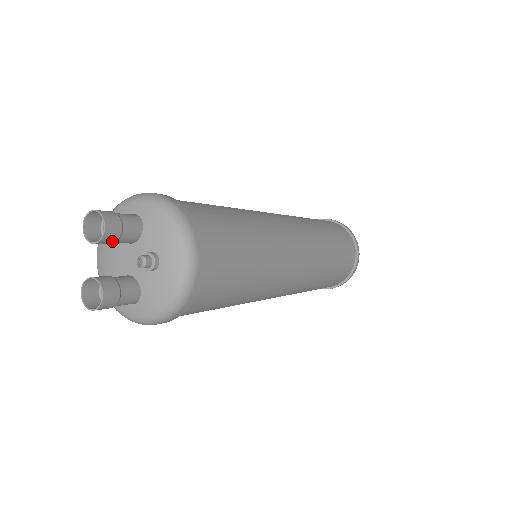
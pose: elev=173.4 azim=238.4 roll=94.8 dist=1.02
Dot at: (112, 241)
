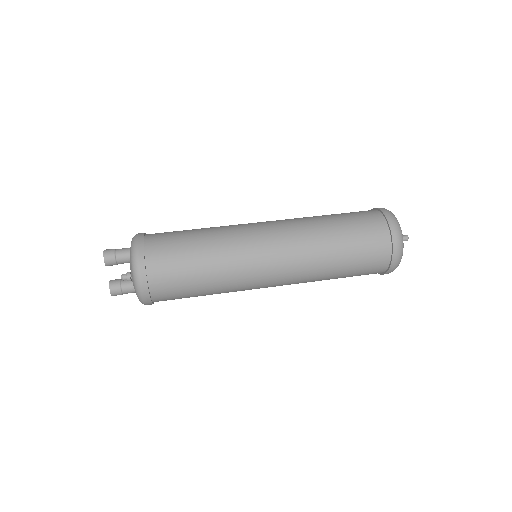
Dot at: occluded
